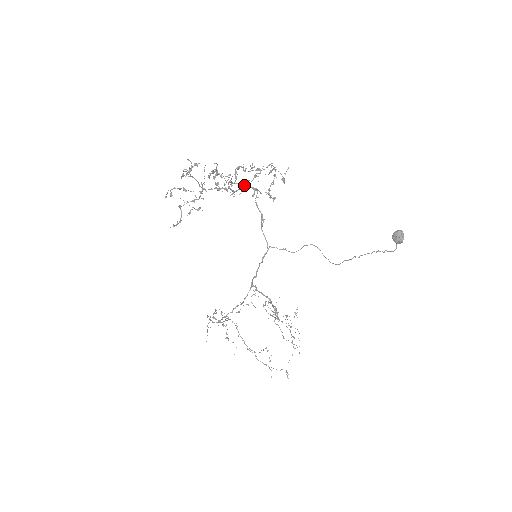
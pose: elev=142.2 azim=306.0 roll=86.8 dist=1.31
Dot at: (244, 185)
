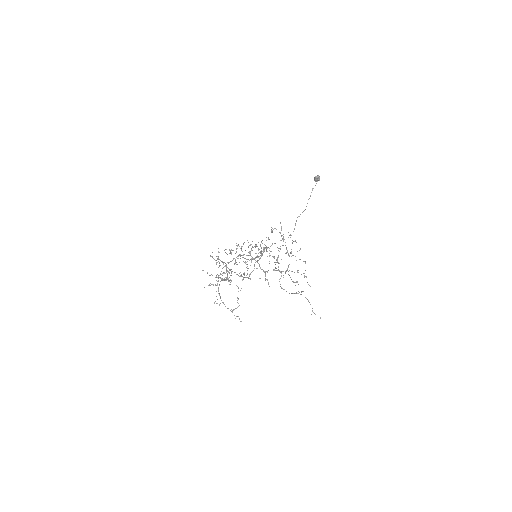
Dot at: (252, 259)
